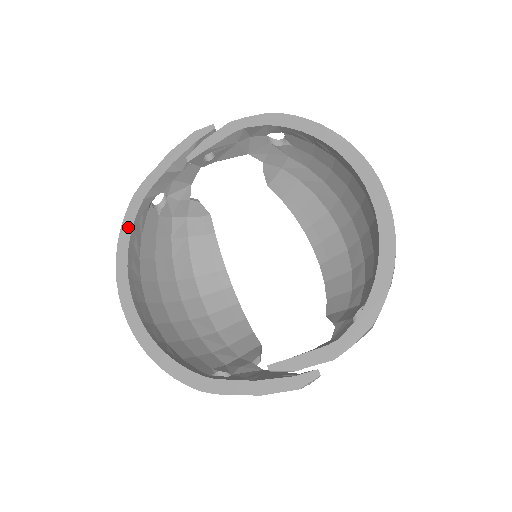
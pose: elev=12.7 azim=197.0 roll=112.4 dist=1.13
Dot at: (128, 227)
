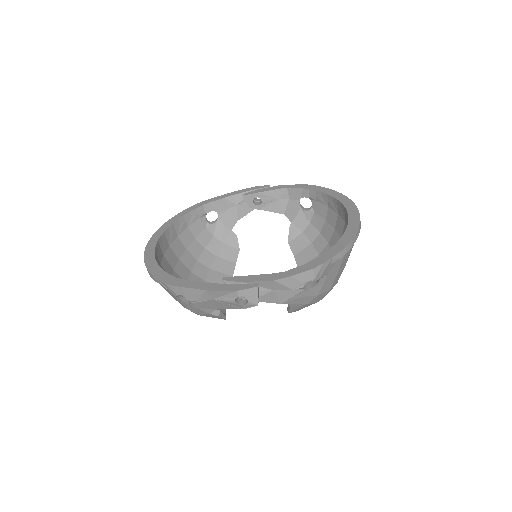
Dot at: (184, 213)
